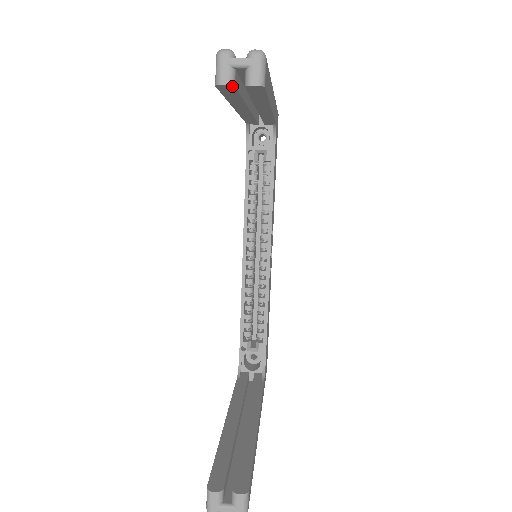
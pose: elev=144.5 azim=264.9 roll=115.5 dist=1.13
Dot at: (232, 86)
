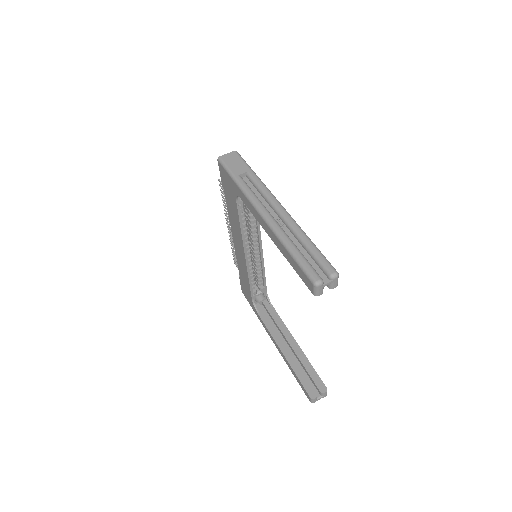
Dot at: (322, 291)
